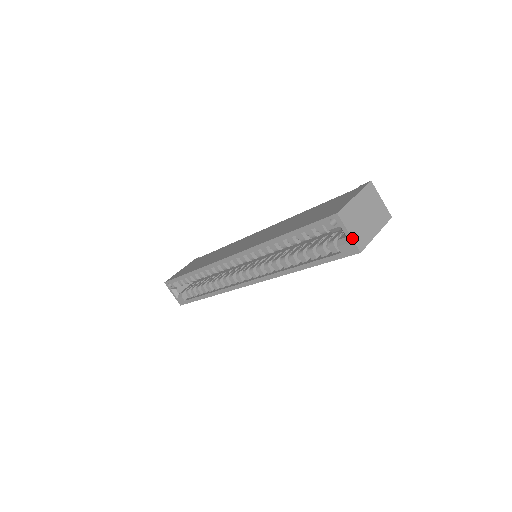
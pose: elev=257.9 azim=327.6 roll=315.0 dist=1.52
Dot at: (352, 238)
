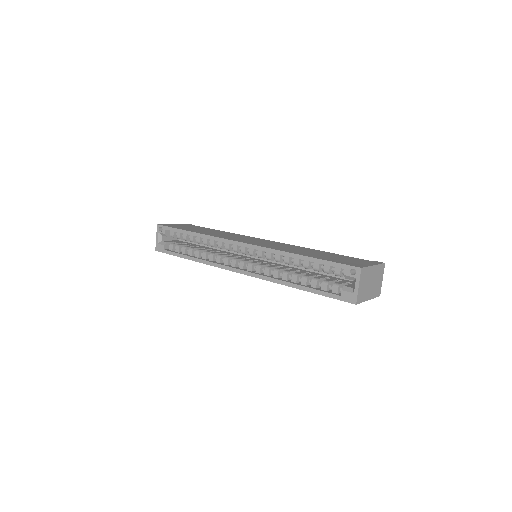
Dot at: (358, 291)
